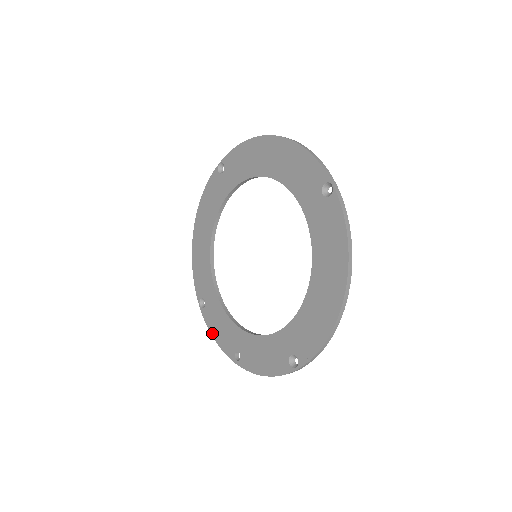
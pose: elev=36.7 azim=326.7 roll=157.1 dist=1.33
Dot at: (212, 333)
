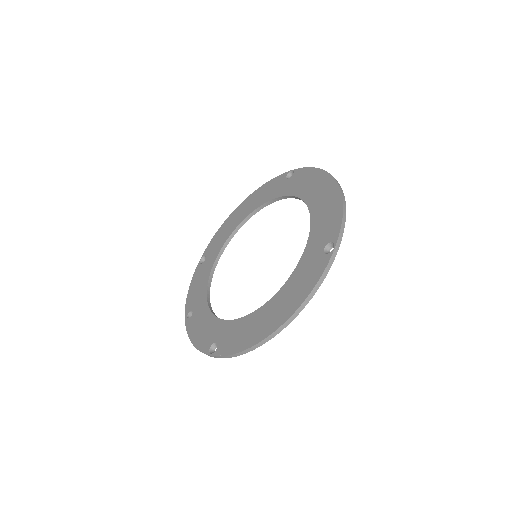
Dot at: (191, 285)
